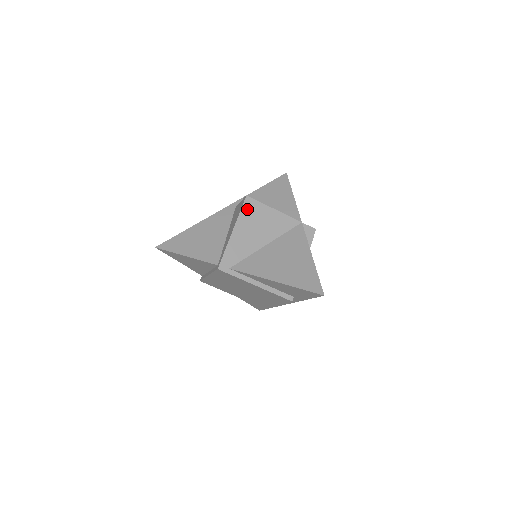
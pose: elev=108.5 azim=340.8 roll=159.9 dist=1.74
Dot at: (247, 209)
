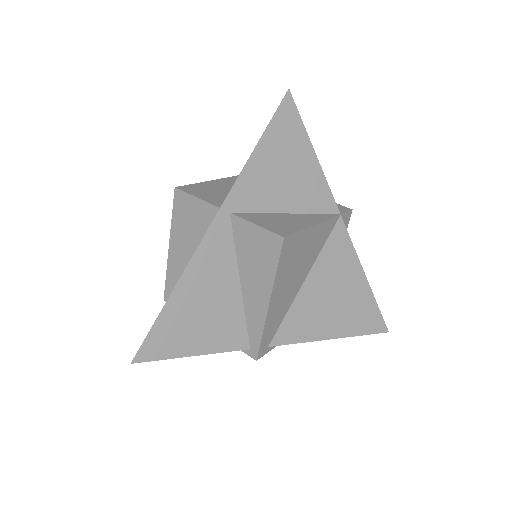
Dot at: (285, 257)
